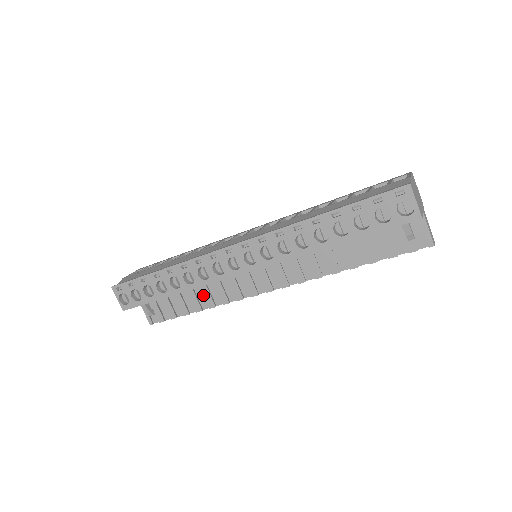
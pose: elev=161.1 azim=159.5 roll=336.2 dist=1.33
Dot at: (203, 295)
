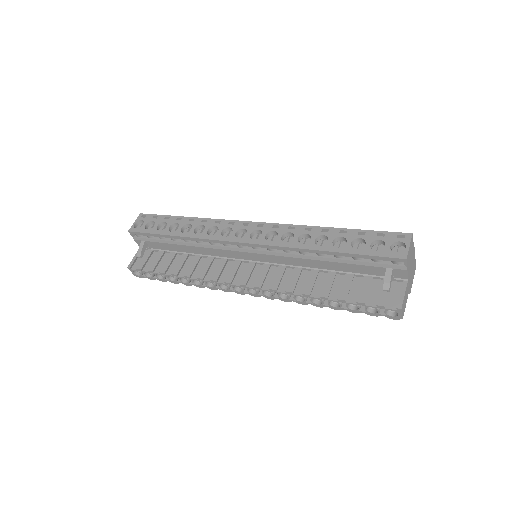
Dot at: (190, 264)
